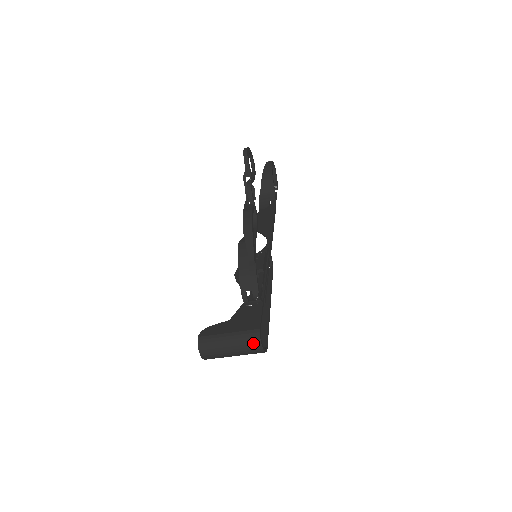
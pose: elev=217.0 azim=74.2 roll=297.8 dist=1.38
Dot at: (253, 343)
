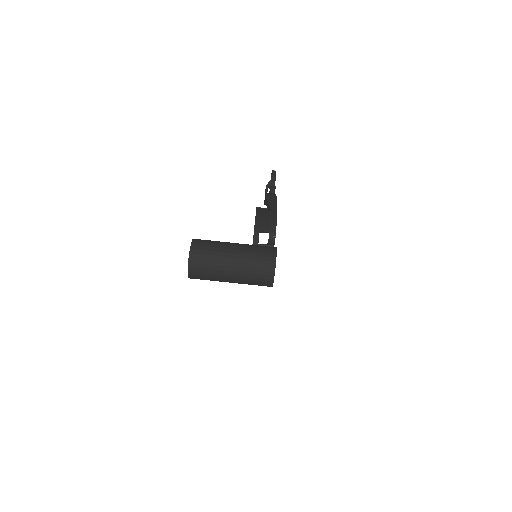
Dot at: (266, 256)
